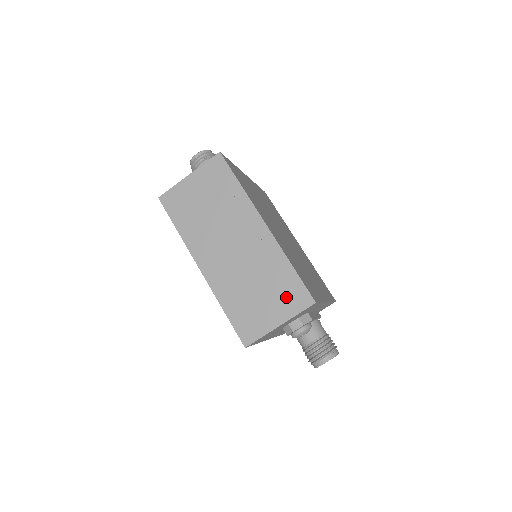
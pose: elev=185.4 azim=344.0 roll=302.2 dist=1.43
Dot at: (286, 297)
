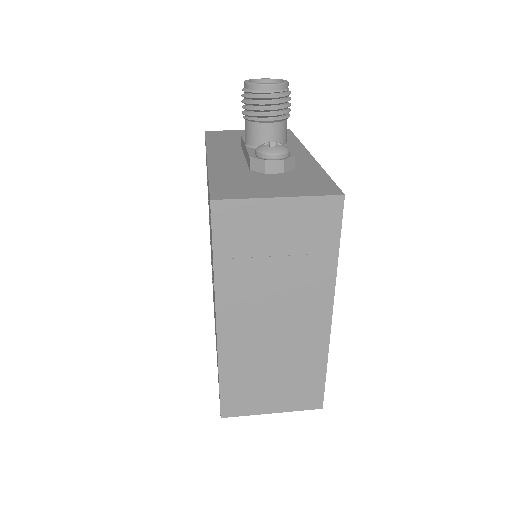
Dot at: (298, 393)
